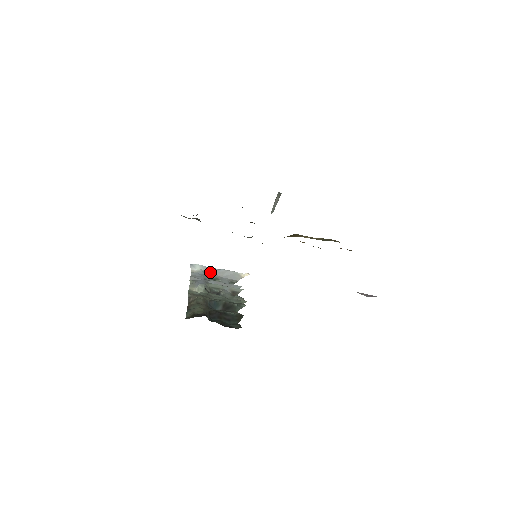
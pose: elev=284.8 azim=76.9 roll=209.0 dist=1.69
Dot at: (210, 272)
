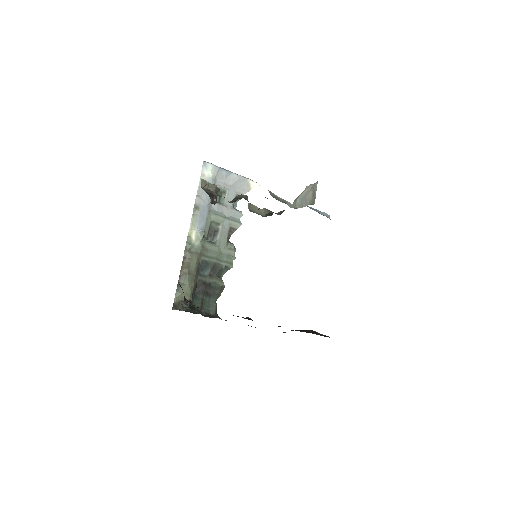
Dot at: (220, 178)
